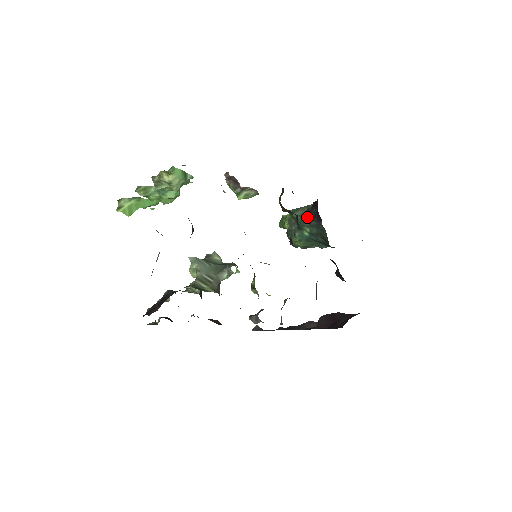
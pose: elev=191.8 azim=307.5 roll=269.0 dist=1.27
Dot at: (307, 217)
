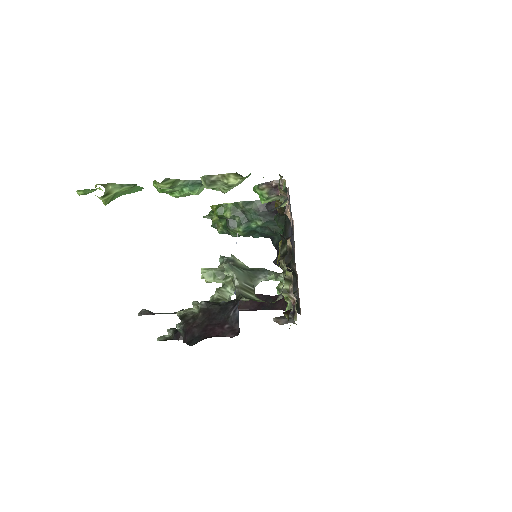
Dot at: (262, 211)
